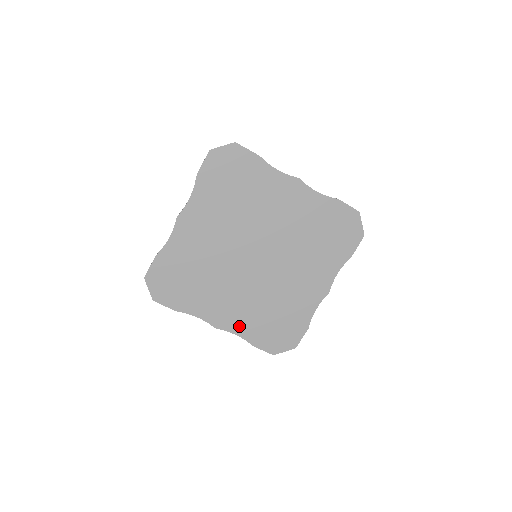
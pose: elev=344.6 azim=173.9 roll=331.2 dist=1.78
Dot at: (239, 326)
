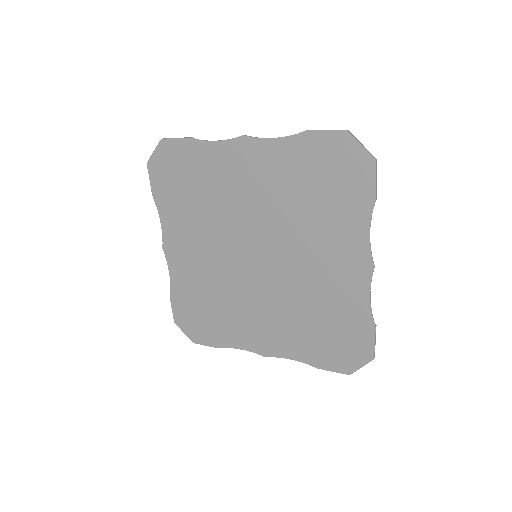
Dot at: (287, 348)
